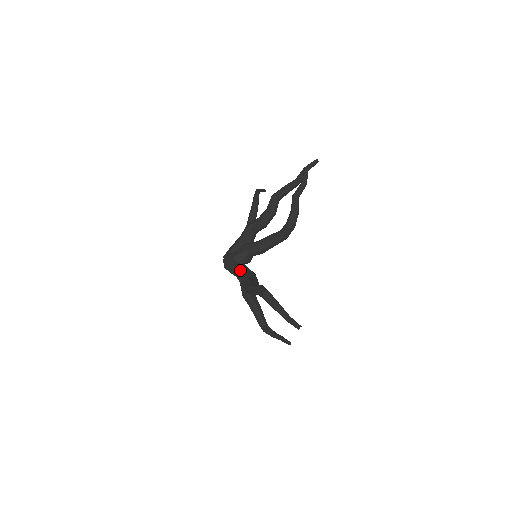
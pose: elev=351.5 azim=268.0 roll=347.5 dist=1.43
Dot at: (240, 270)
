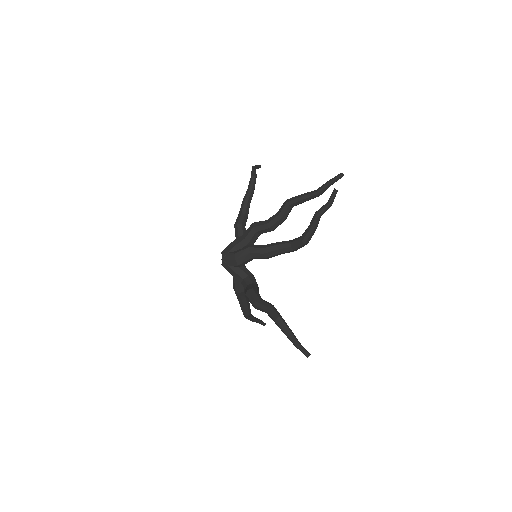
Dot at: (240, 272)
